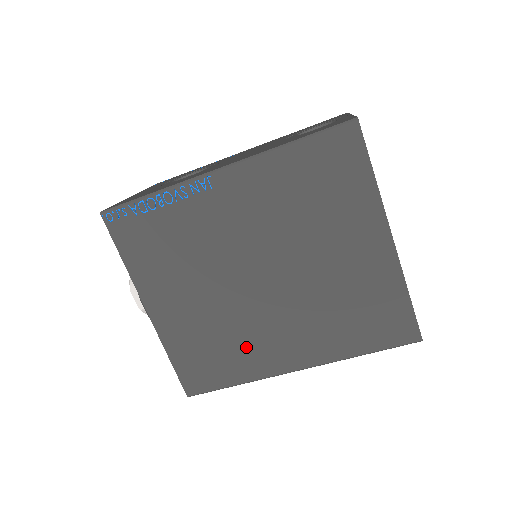
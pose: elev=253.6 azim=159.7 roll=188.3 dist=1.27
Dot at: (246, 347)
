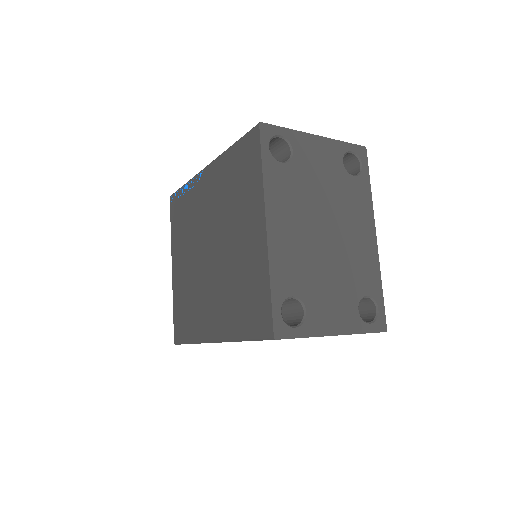
Dot at: (198, 310)
